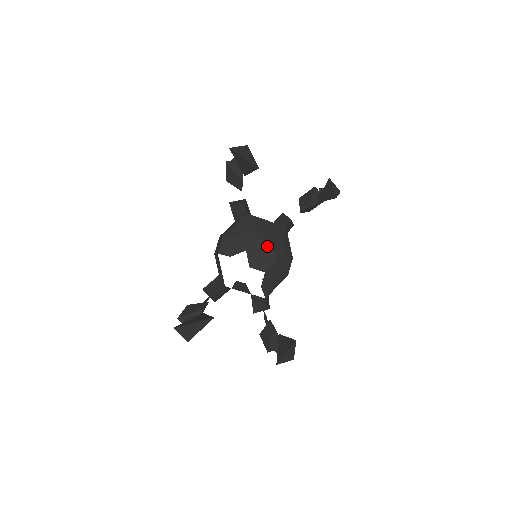
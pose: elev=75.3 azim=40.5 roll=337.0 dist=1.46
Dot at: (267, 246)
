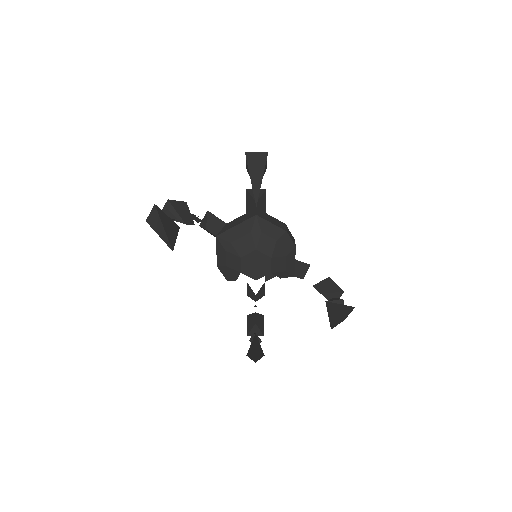
Dot at: (253, 255)
